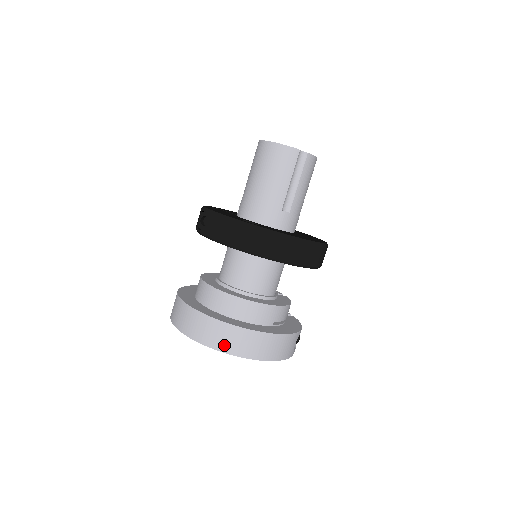
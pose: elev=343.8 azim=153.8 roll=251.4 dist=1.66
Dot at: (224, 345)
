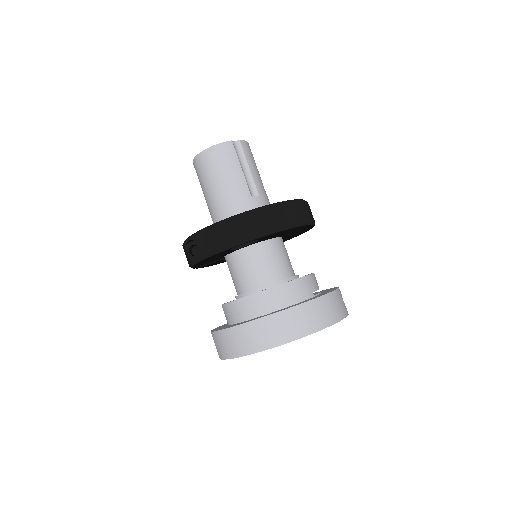
Dot at: (288, 334)
